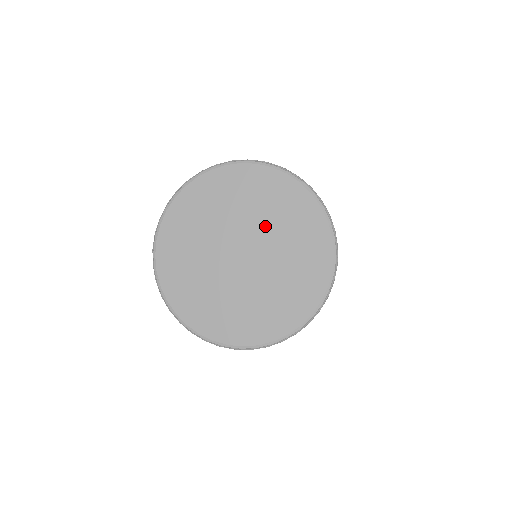
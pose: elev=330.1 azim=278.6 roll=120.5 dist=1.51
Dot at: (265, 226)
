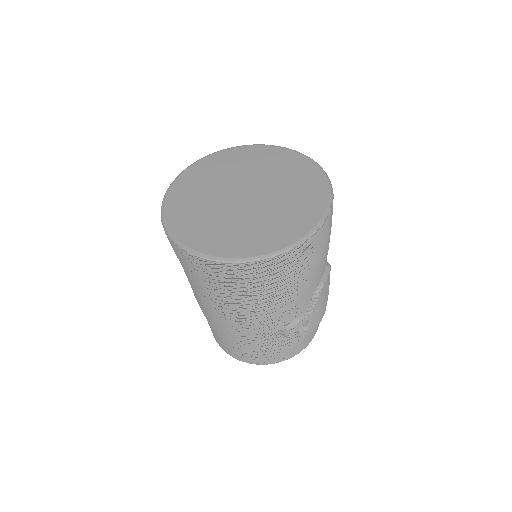
Dot at: (276, 184)
